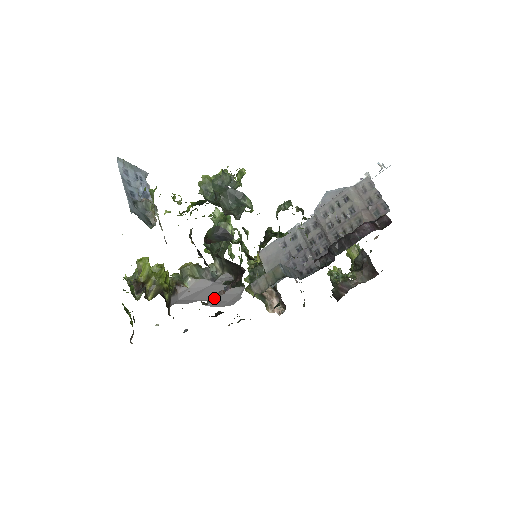
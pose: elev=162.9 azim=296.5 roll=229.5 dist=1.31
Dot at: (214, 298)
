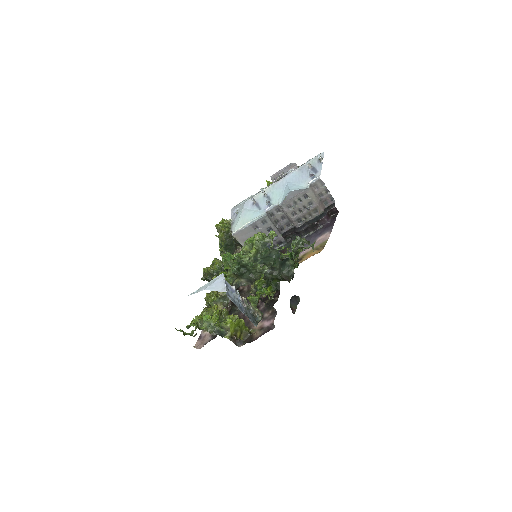
Dot at: occluded
